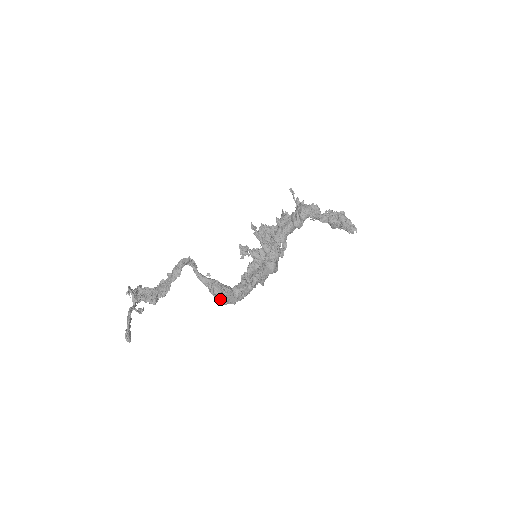
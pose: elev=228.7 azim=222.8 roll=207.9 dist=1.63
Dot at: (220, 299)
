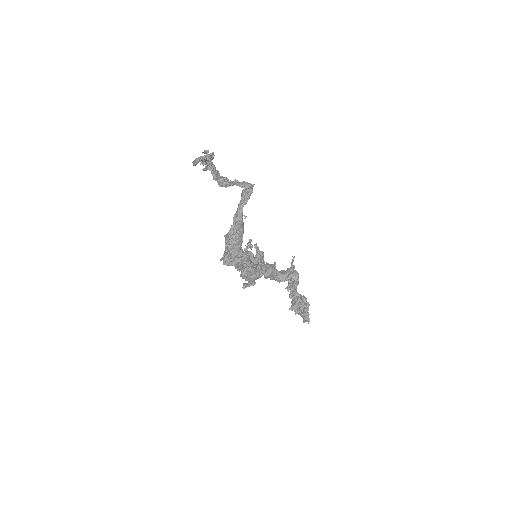
Dot at: (233, 239)
